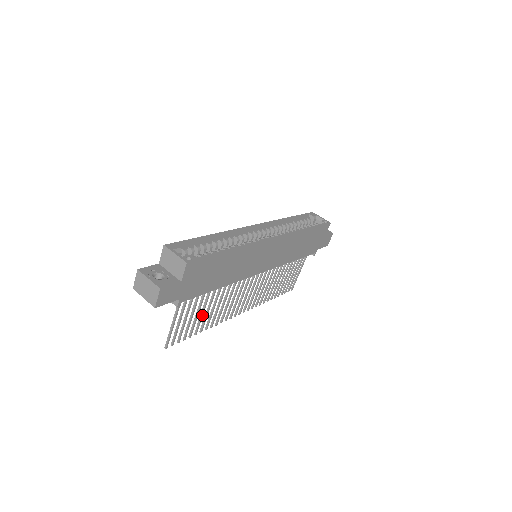
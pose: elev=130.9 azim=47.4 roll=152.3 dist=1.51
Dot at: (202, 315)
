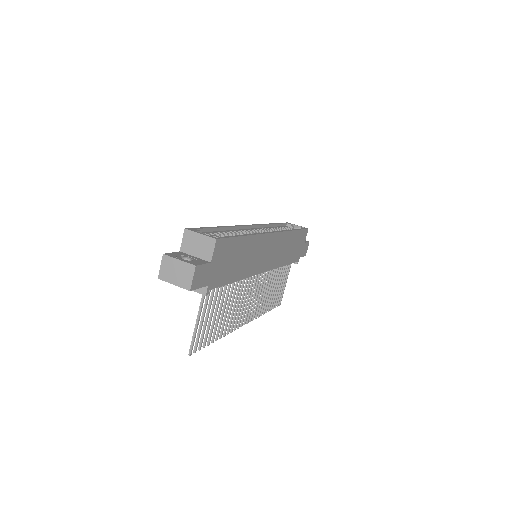
Dot at: (219, 317)
